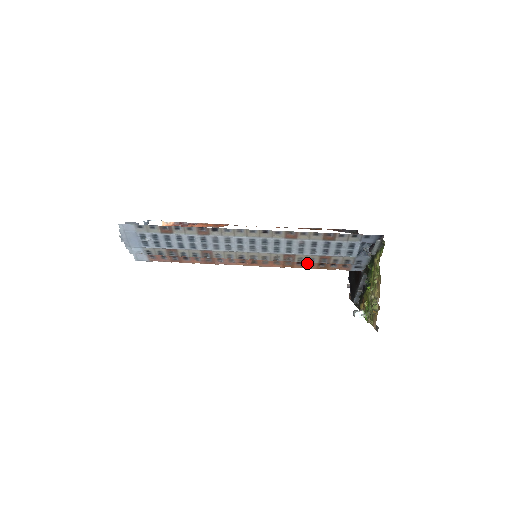
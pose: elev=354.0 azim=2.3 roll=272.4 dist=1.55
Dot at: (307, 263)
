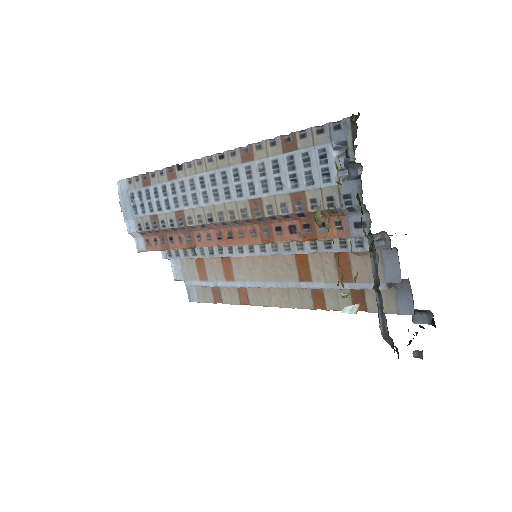
Dot at: (288, 226)
